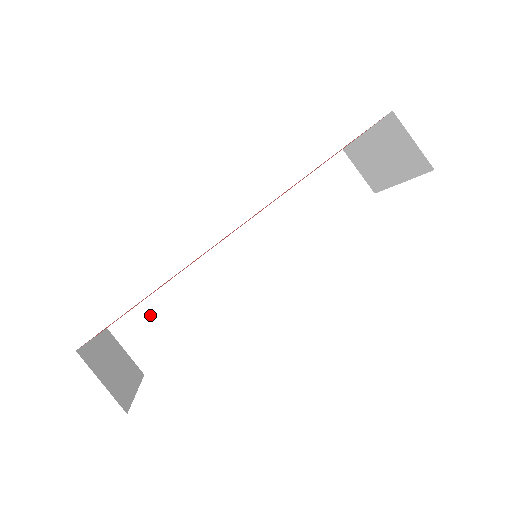
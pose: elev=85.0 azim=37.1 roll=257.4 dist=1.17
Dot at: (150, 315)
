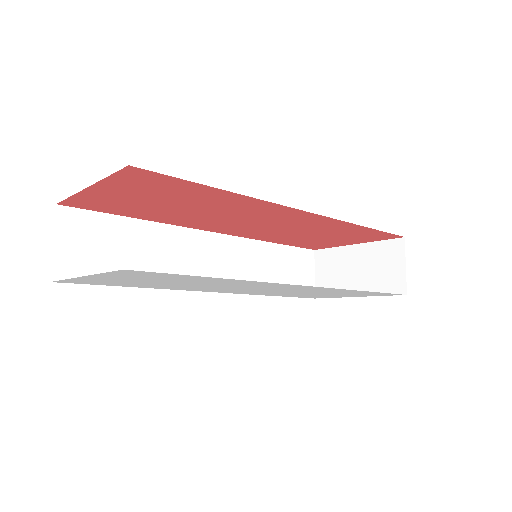
Dot at: (105, 232)
